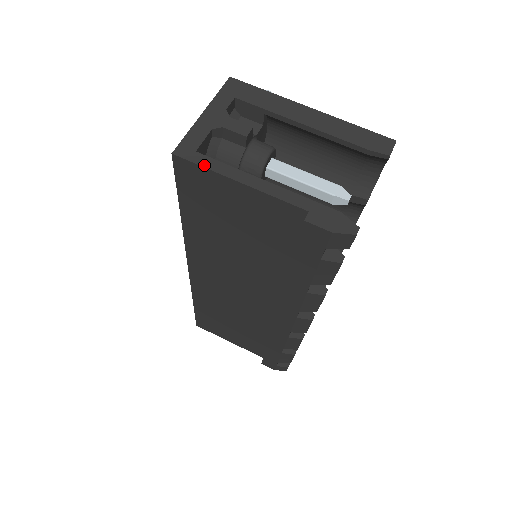
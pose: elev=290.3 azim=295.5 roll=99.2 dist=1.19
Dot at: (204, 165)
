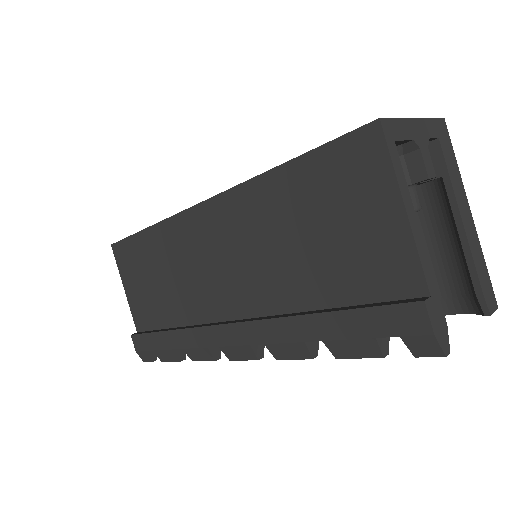
Dot at: (393, 160)
